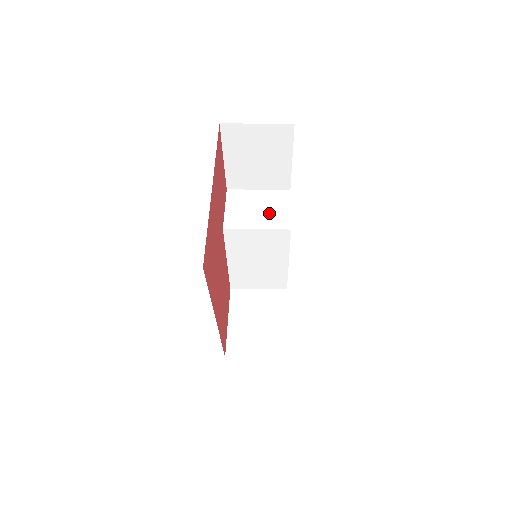
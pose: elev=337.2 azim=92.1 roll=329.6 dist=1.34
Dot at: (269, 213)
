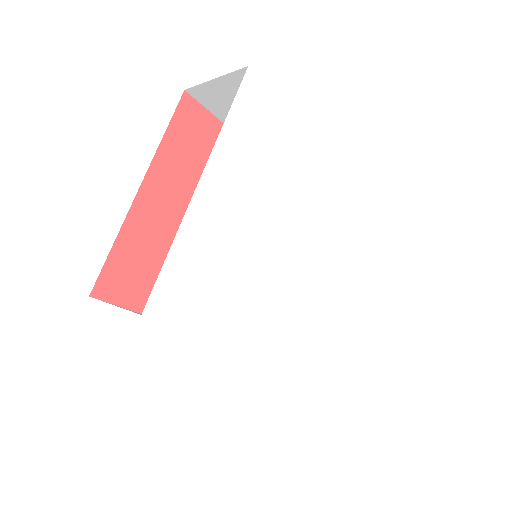
Dot at: occluded
